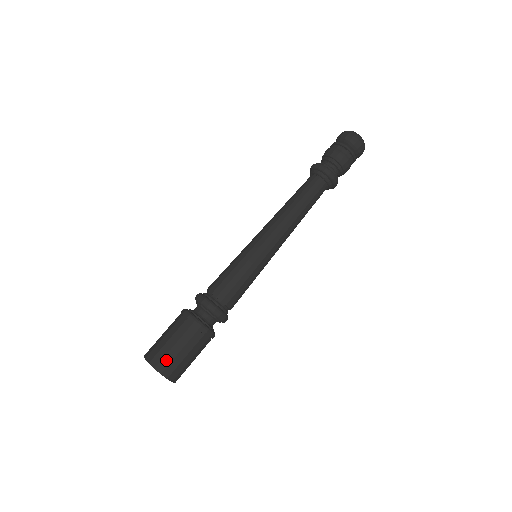
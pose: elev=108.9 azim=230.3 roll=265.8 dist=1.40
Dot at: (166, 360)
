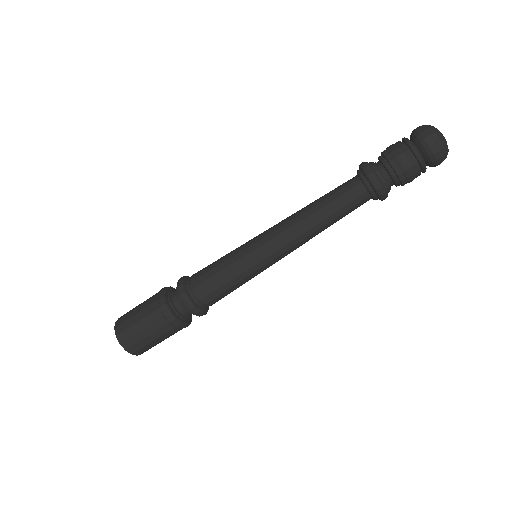
Dot at: (125, 325)
